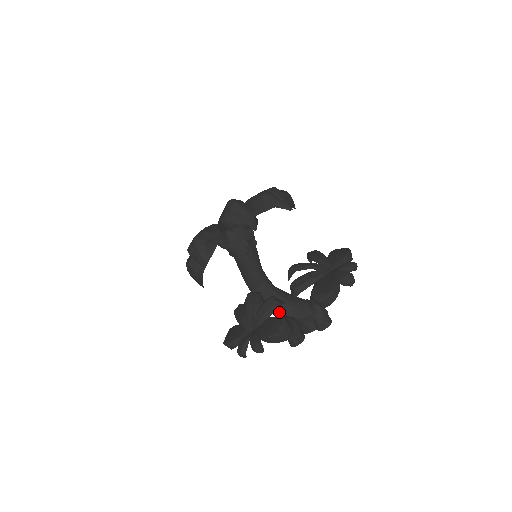
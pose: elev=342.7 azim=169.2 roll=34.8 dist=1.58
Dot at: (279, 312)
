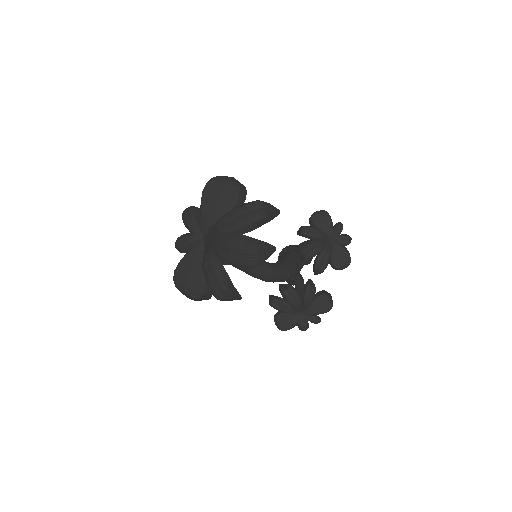
Dot at: occluded
